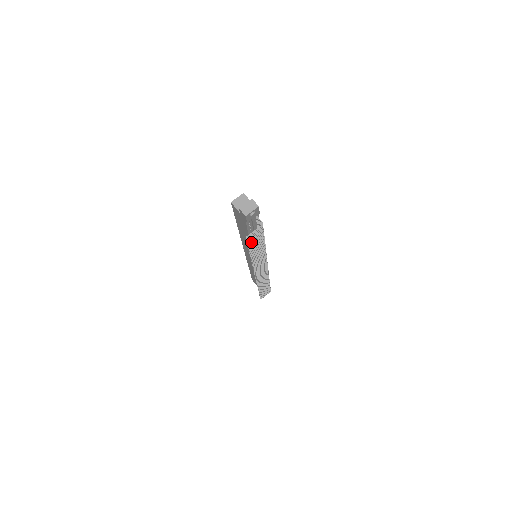
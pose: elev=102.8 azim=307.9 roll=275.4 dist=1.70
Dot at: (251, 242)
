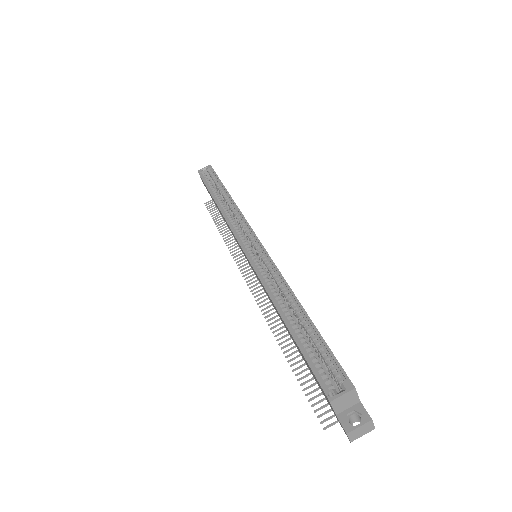
Dot at: (315, 397)
